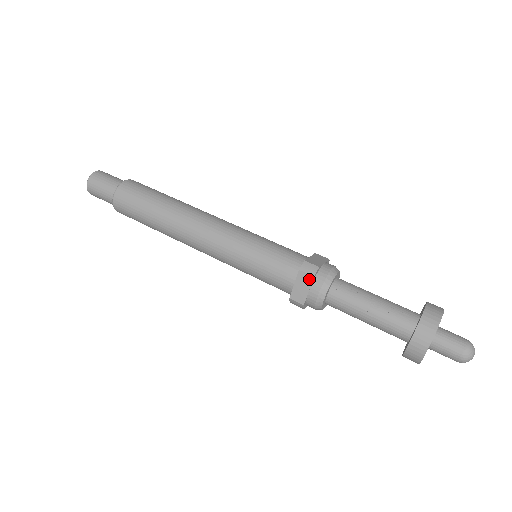
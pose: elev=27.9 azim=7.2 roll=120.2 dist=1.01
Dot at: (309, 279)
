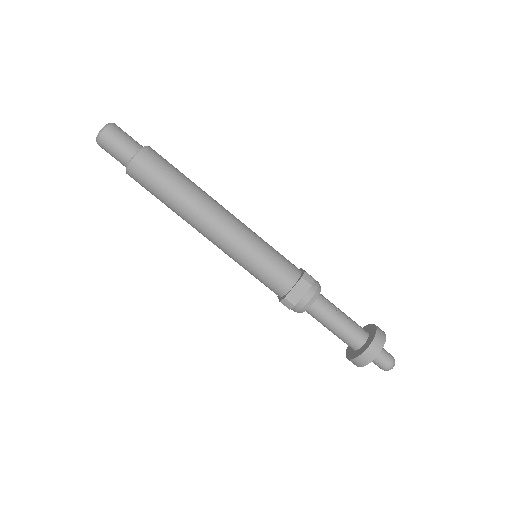
Dot at: (307, 286)
